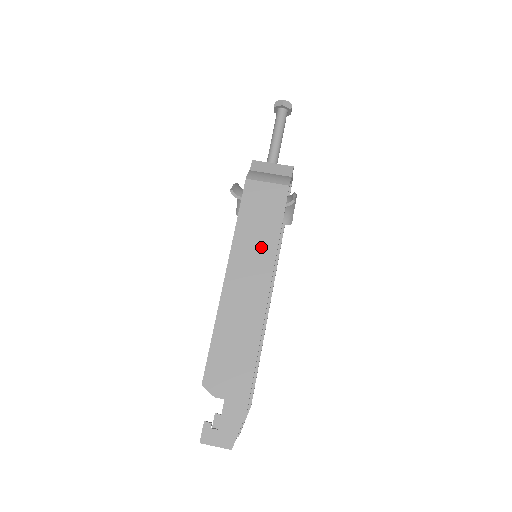
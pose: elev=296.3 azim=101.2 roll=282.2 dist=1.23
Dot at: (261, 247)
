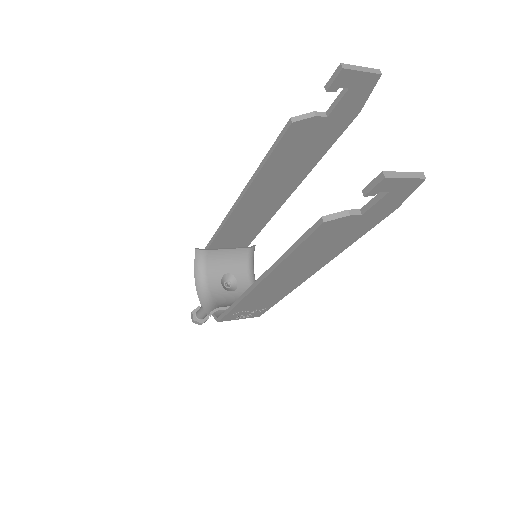
Dot at: occluded
